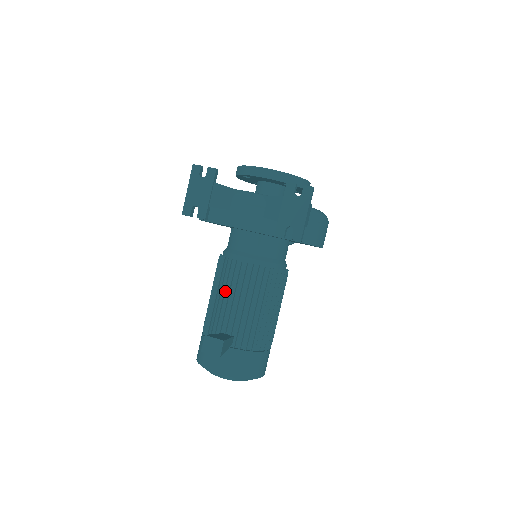
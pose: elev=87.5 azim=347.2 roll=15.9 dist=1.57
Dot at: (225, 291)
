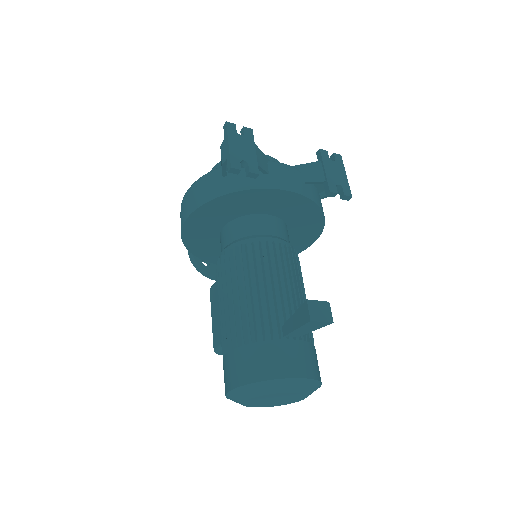
Dot at: (264, 278)
